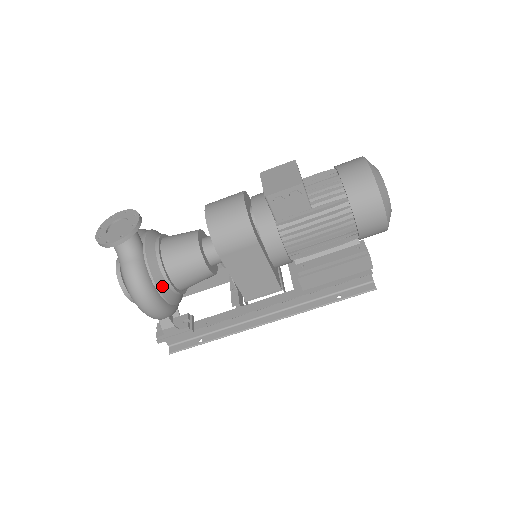
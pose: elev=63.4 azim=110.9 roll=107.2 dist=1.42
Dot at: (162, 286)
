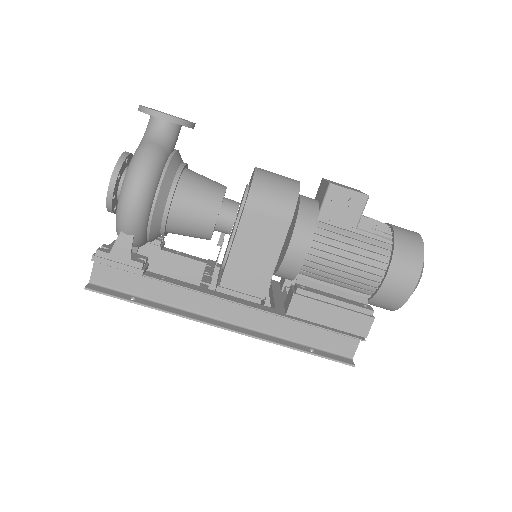
Dot at: (163, 194)
